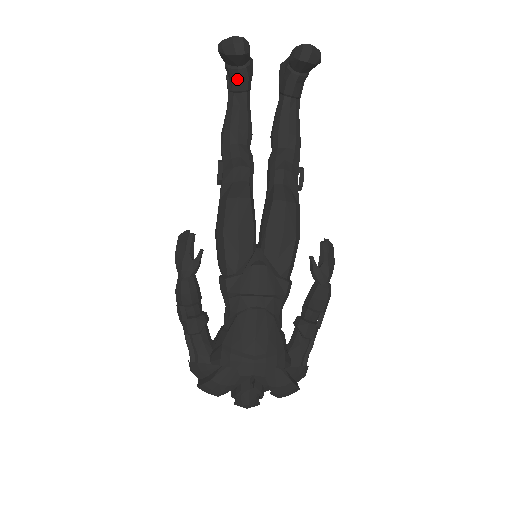
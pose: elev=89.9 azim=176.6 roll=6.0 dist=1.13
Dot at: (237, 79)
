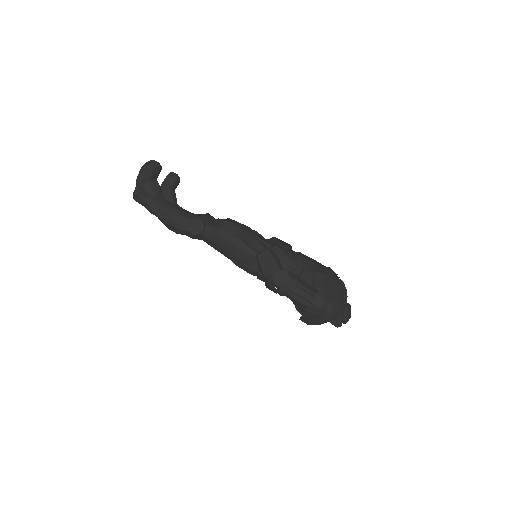
Dot at: (158, 187)
